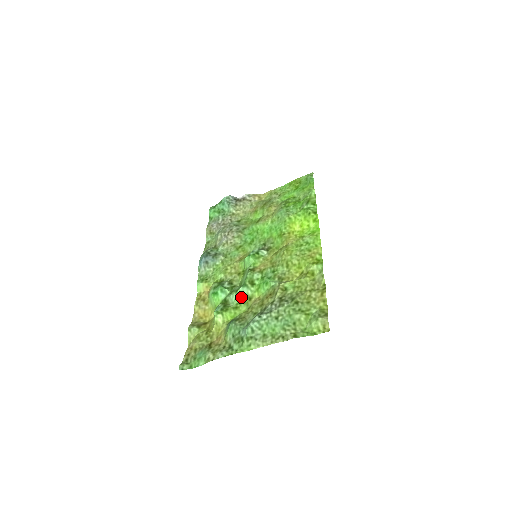
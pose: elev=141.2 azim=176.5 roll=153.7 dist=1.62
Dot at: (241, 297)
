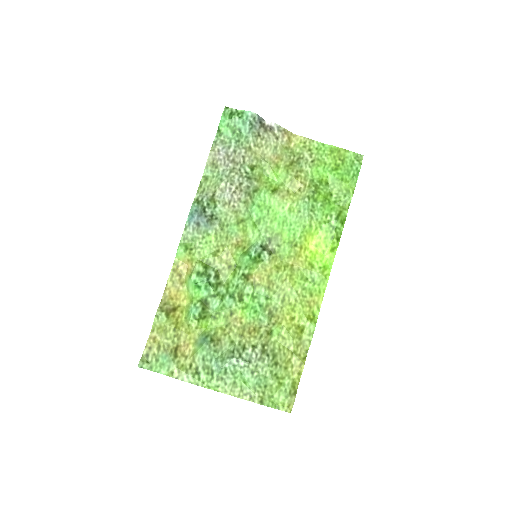
Dot at: (224, 307)
